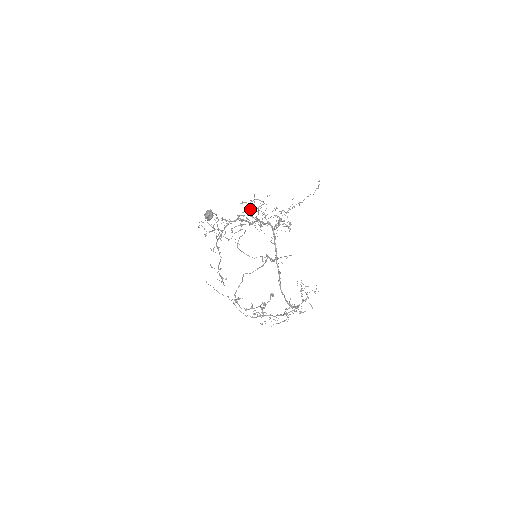
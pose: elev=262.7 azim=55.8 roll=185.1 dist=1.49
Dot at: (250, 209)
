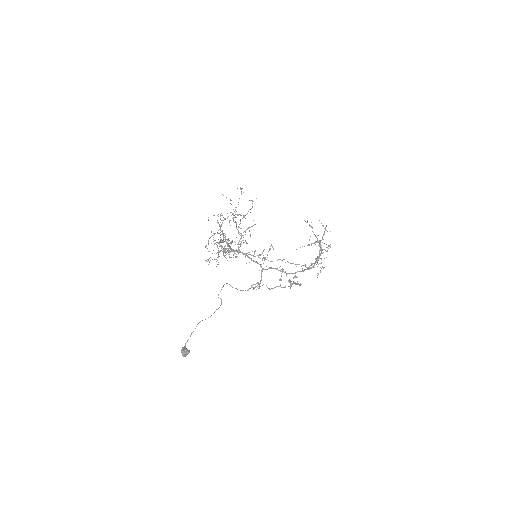
Dot at: (220, 218)
